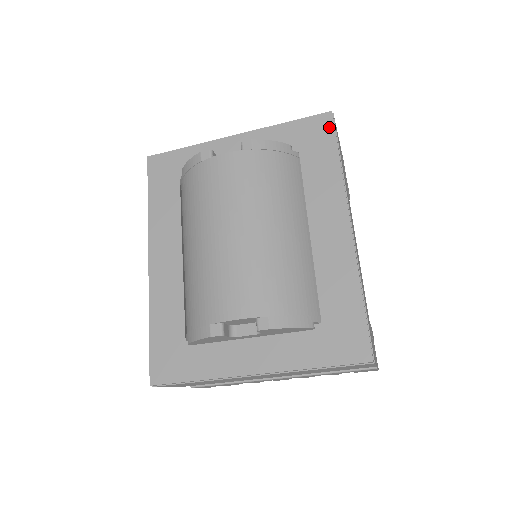
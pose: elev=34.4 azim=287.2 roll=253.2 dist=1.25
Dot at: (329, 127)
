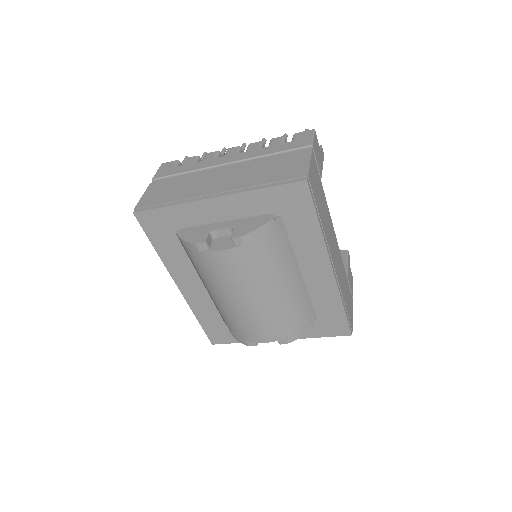
Dot at: (306, 196)
